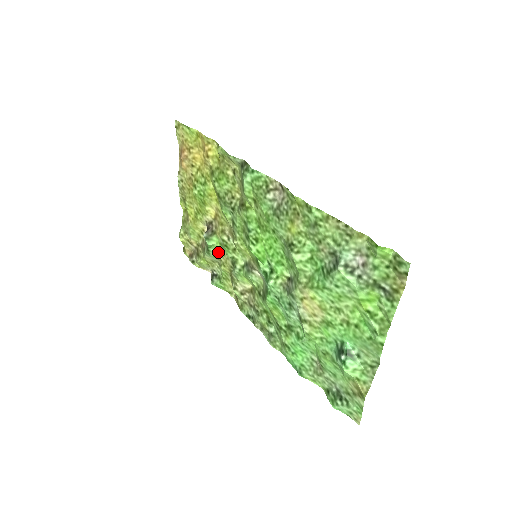
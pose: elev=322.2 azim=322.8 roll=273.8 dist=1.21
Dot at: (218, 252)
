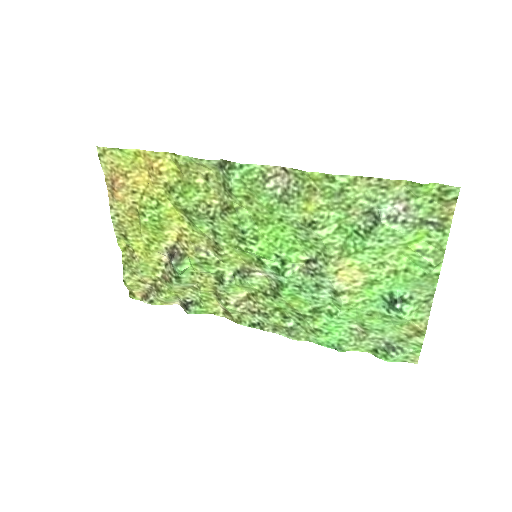
Dot at: (192, 275)
